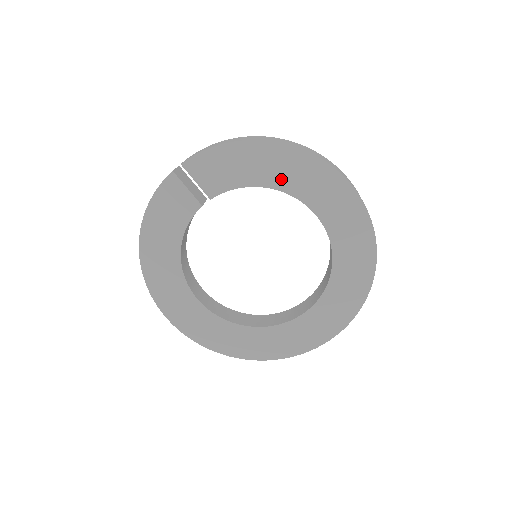
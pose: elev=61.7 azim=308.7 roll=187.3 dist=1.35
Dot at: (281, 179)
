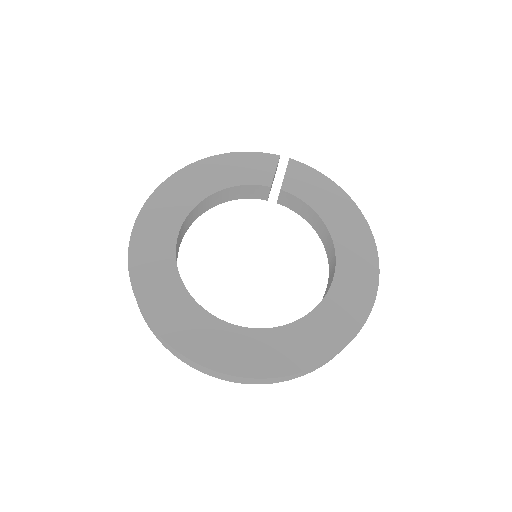
Dot at: (338, 227)
